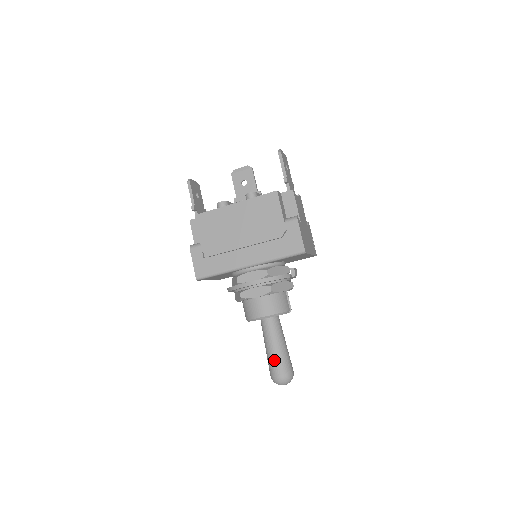
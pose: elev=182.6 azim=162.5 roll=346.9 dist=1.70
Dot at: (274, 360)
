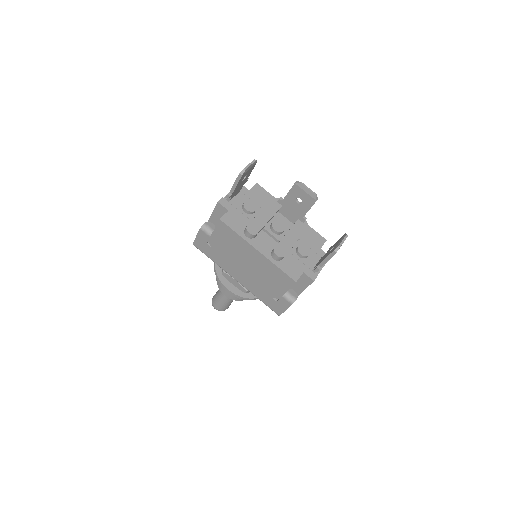
Dot at: (219, 302)
